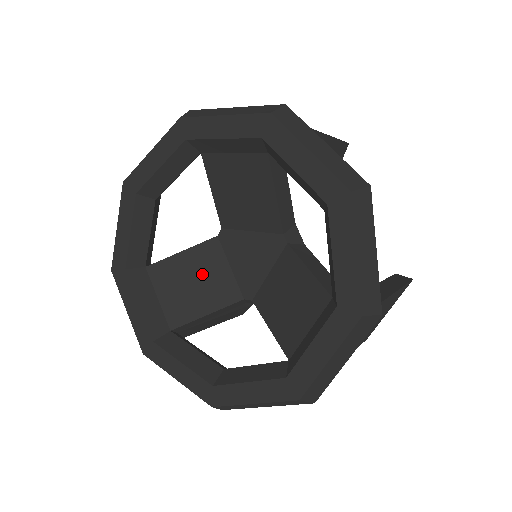
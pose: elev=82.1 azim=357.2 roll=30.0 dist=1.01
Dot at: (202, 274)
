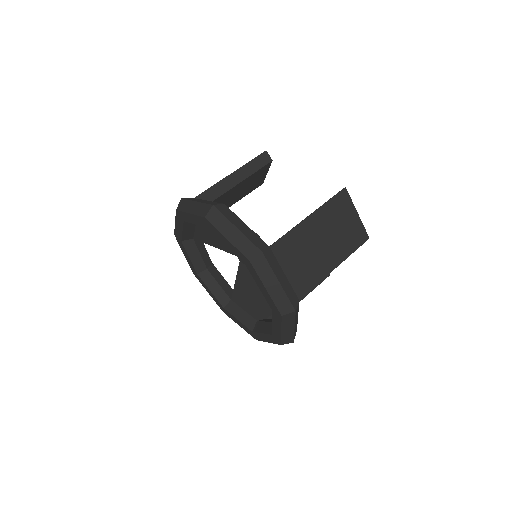
Dot at: (248, 284)
